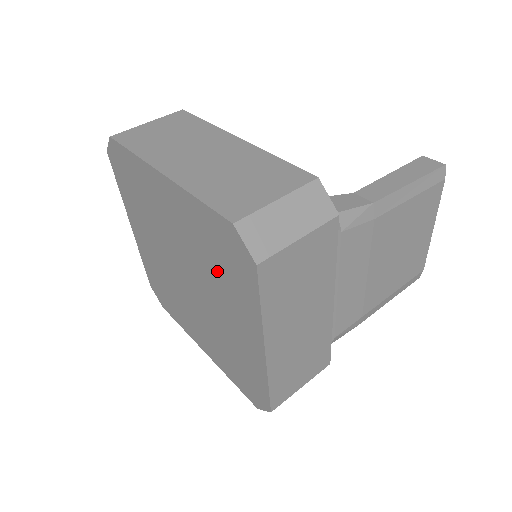
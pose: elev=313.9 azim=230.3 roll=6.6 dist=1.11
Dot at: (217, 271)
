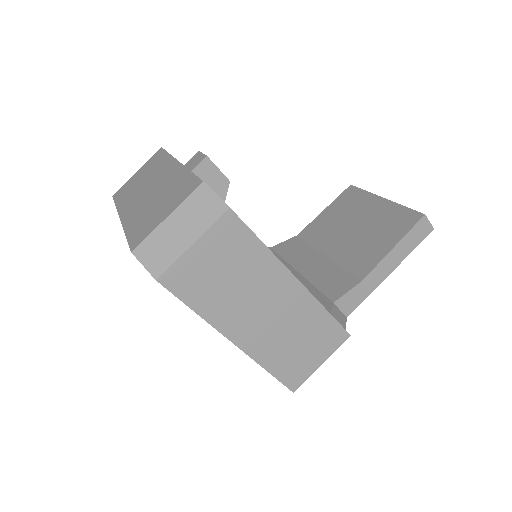
Dot at: occluded
